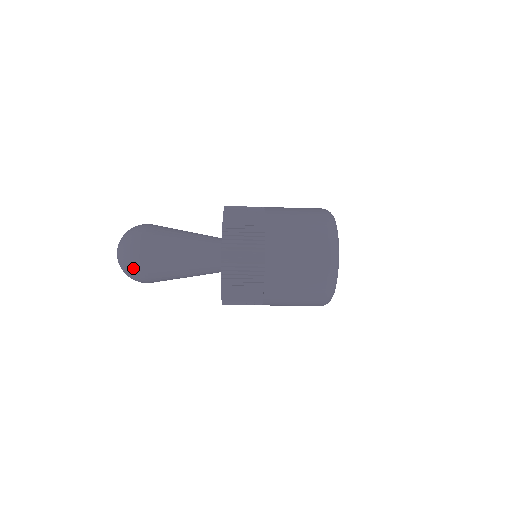
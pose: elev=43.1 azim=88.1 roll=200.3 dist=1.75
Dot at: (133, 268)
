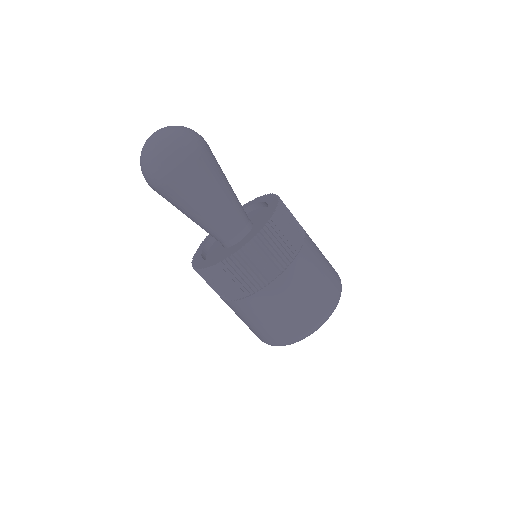
Dot at: (161, 167)
